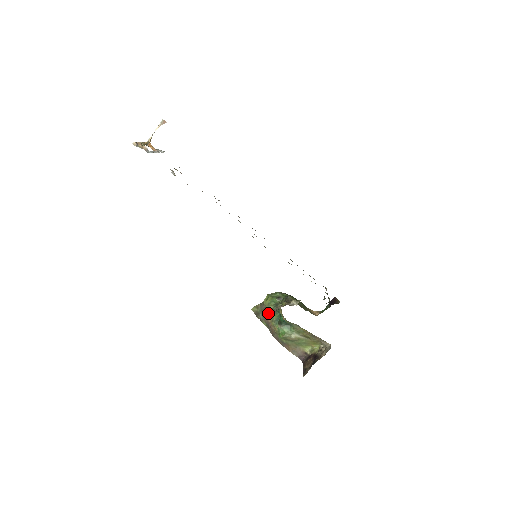
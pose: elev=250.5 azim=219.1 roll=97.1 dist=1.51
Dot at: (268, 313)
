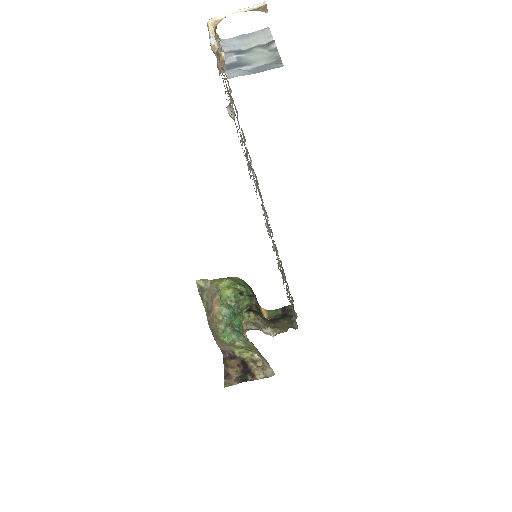
Dot at: (219, 302)
